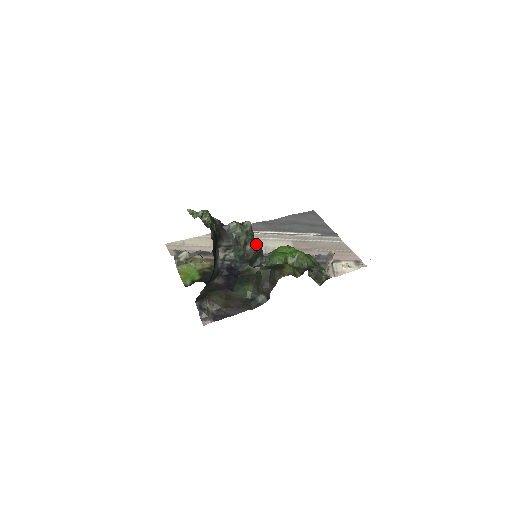
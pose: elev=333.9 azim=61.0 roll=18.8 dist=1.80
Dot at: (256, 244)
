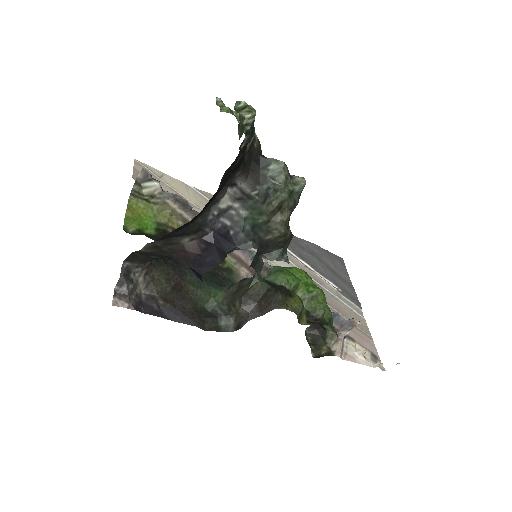
Dot at: occluded
